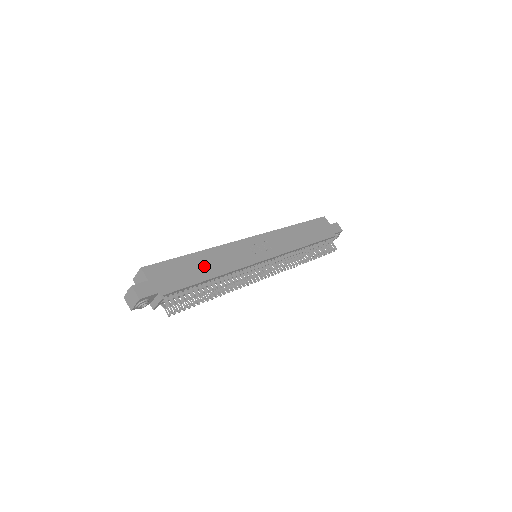
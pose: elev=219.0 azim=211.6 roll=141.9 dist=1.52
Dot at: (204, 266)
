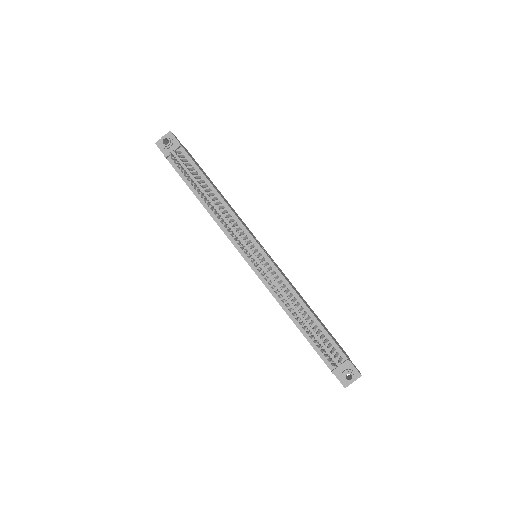
Dot at: occluded
